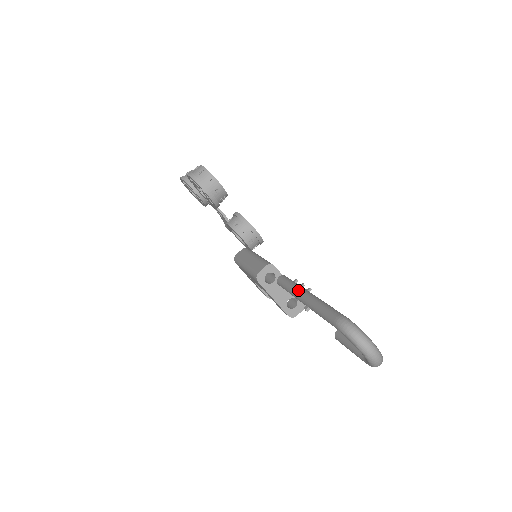
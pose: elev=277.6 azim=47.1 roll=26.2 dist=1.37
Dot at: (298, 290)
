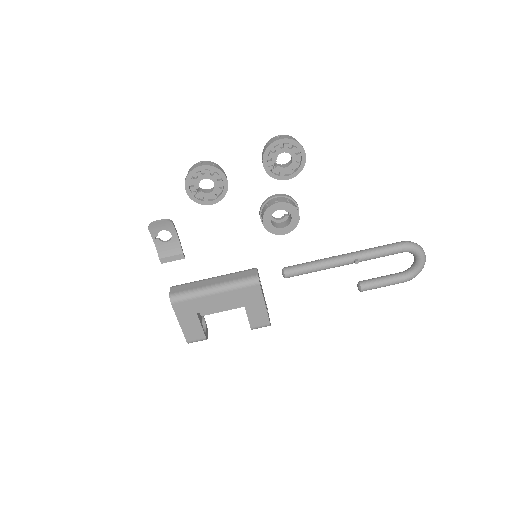
Dot at: (331, 258)
